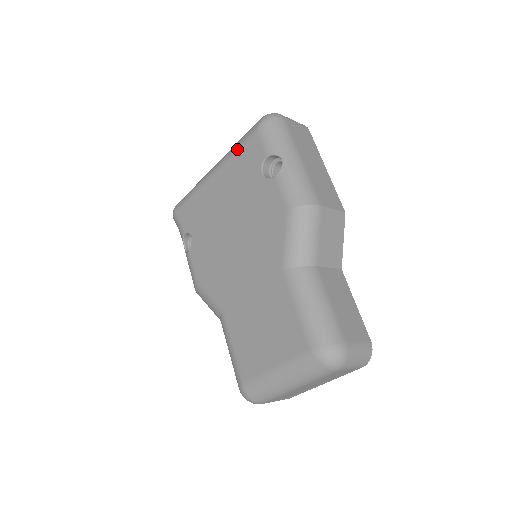
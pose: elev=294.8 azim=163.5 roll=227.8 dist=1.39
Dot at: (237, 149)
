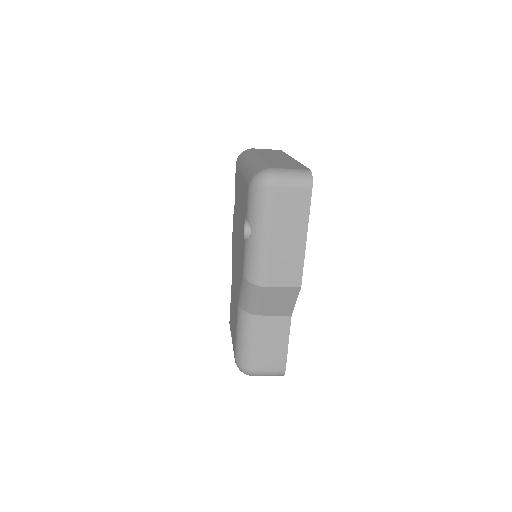
Dot at: (245, 180)
